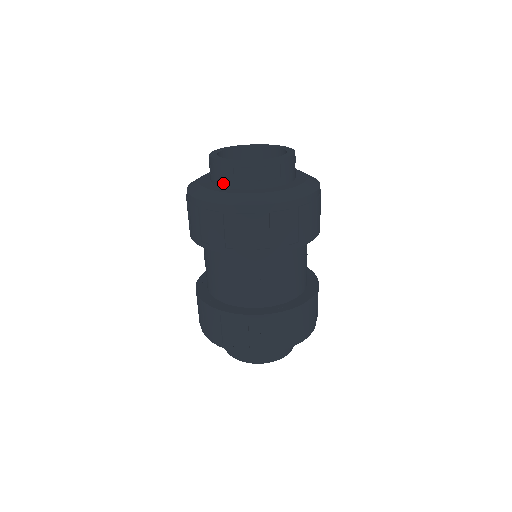
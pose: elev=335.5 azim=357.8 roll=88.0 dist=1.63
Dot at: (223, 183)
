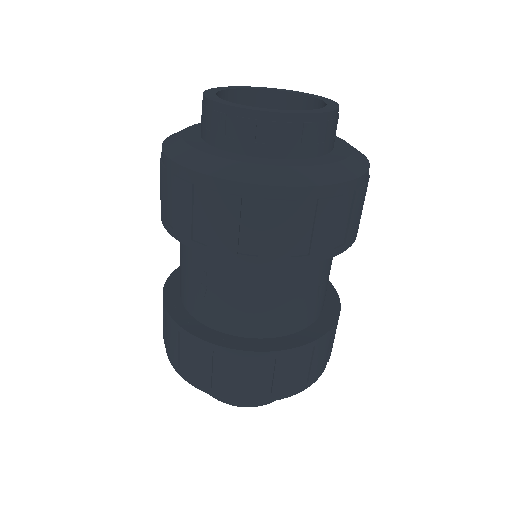
Dot at: (201, 129)
